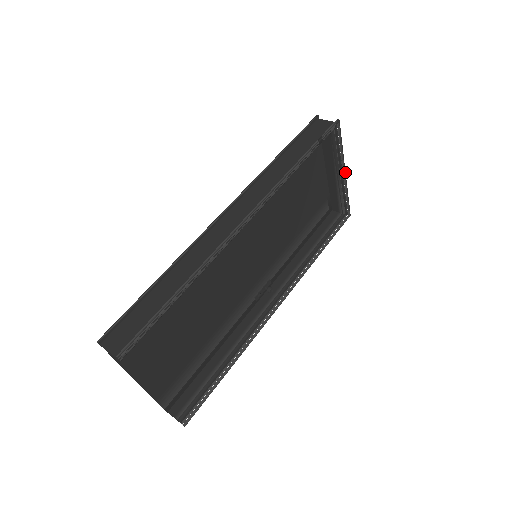
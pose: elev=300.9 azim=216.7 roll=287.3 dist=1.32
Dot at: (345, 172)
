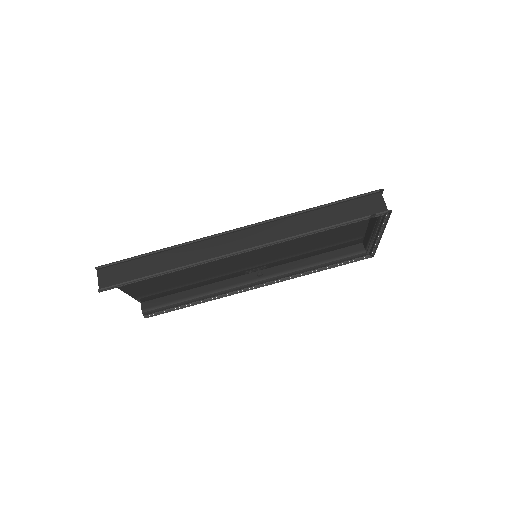
Dot at: (381, 237)
